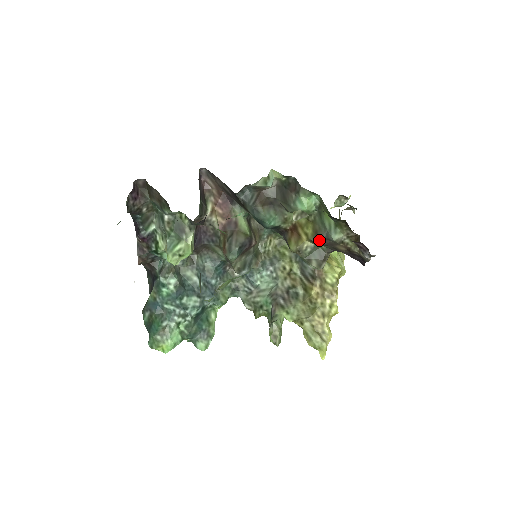
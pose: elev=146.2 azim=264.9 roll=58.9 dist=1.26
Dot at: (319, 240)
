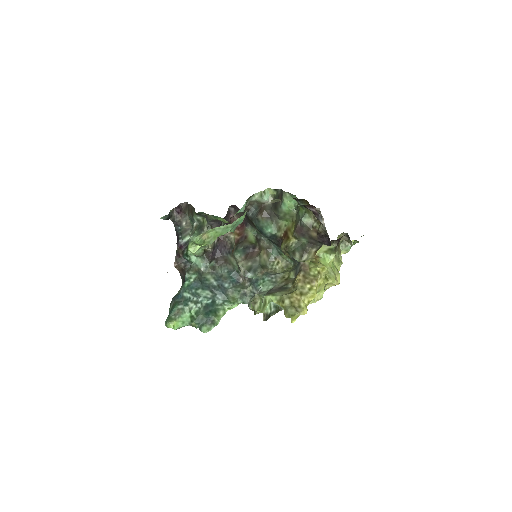
Dot at: (297, 230)
